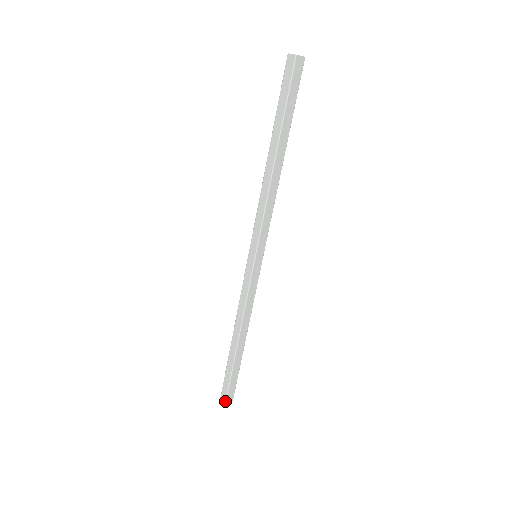
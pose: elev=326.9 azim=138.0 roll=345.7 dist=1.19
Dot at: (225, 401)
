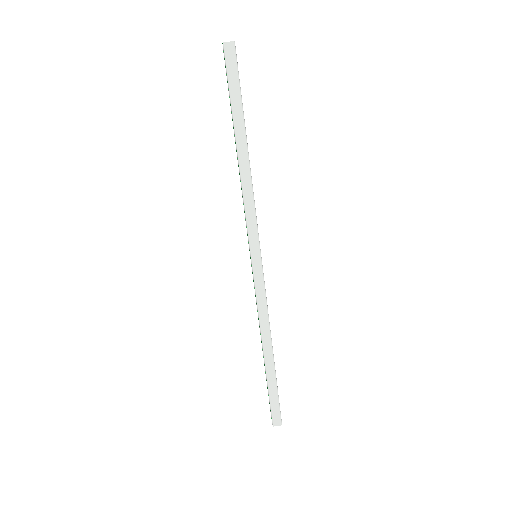
Dot at: (281, 422)
